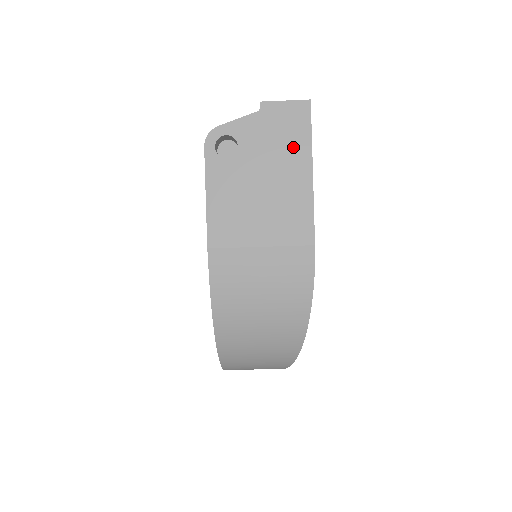
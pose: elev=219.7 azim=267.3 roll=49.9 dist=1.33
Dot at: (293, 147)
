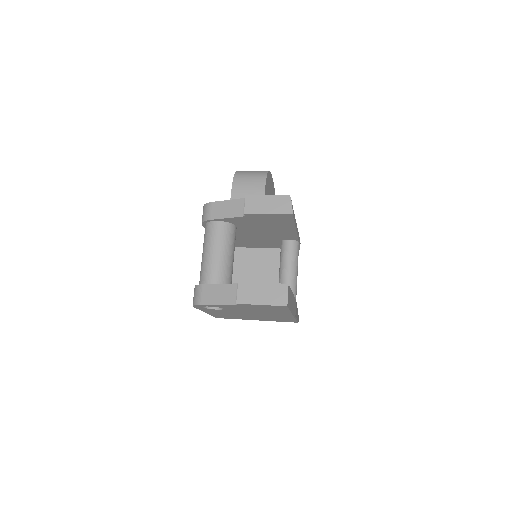
Dot at: (274, 312)
